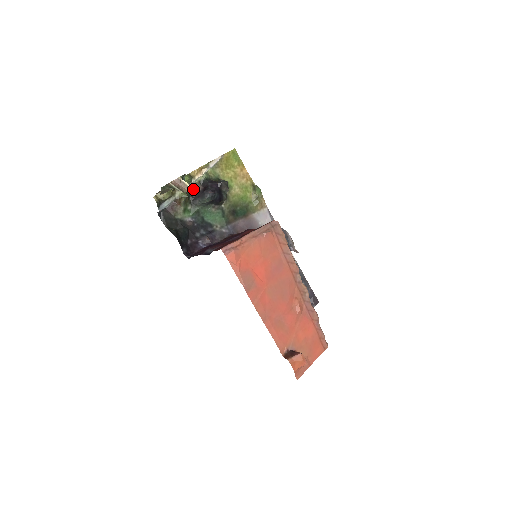
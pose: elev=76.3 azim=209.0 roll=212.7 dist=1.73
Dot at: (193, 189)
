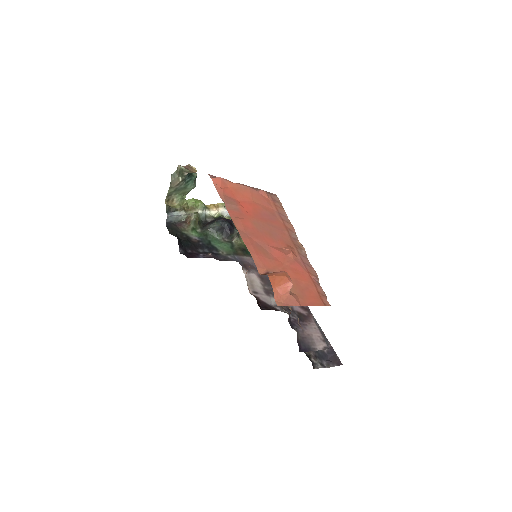
Dot at: (206, 220)
